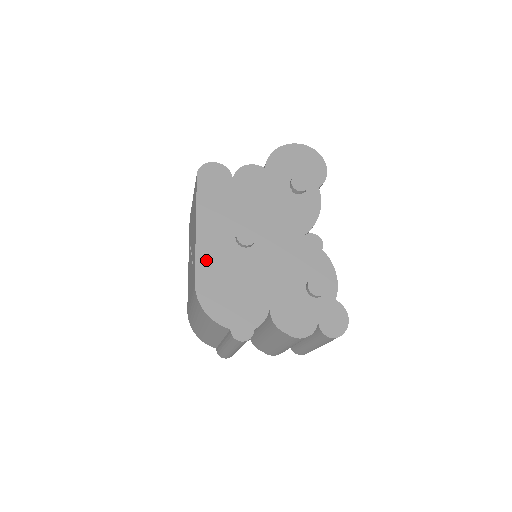
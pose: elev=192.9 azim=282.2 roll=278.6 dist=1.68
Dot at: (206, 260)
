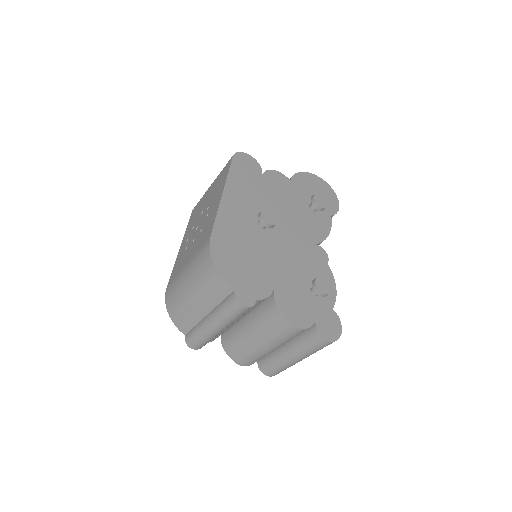
Dot at: (225, 222)
